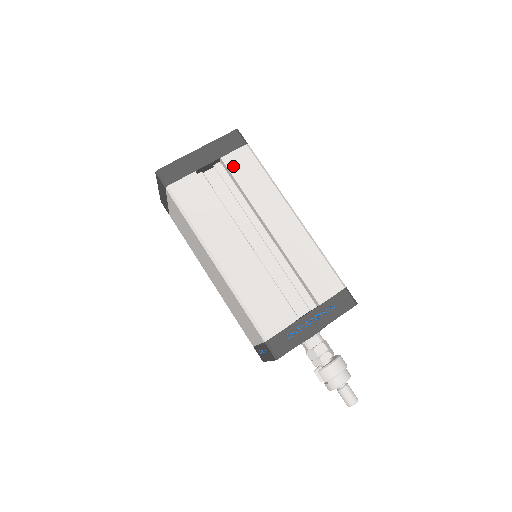
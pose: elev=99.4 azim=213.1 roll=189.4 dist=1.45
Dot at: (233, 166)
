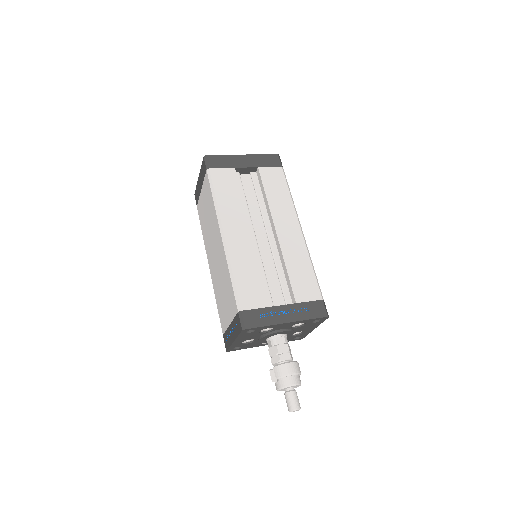
Dot at: (265, 176)
